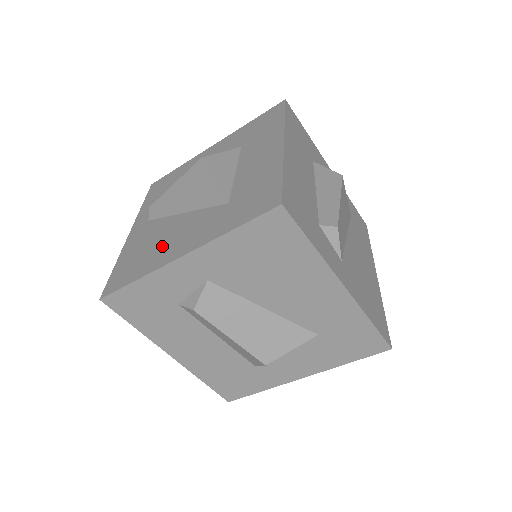
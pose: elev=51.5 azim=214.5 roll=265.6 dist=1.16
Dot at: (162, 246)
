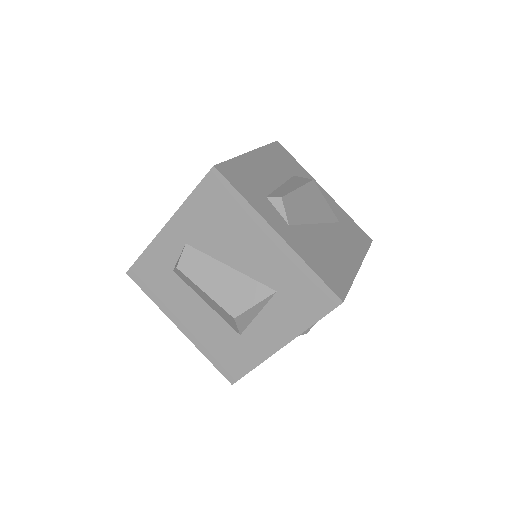
Dot at: occluded
